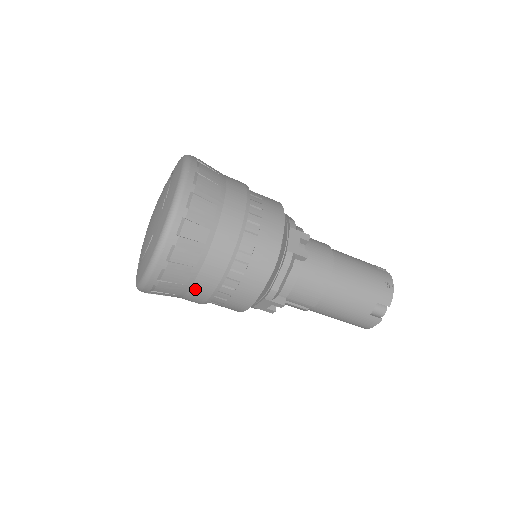
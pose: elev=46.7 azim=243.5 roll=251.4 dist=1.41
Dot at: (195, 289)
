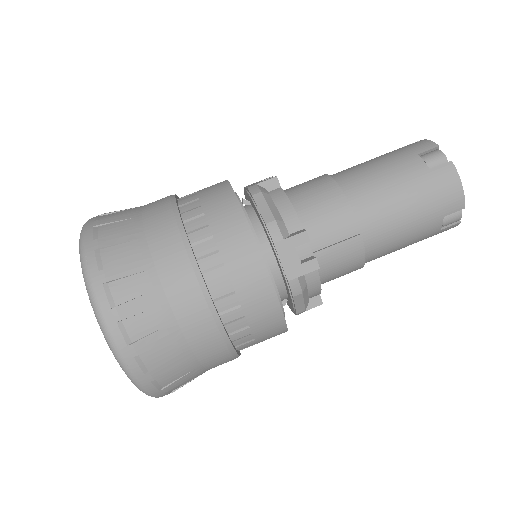
Dot at: (171, 289)
